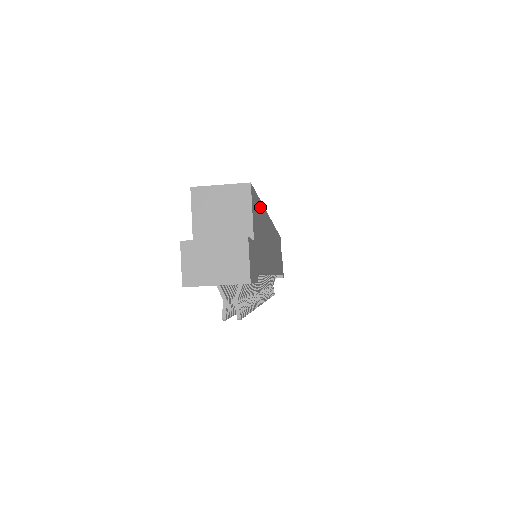
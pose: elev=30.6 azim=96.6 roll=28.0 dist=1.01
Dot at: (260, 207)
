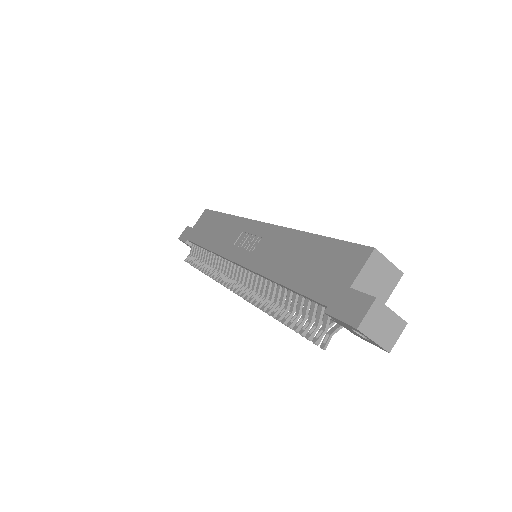
Dot at: occluded
